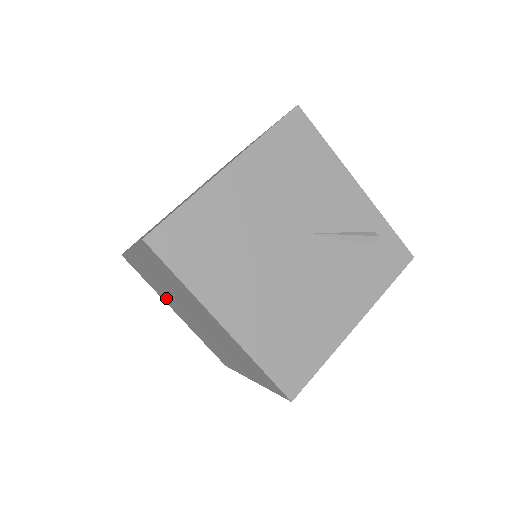
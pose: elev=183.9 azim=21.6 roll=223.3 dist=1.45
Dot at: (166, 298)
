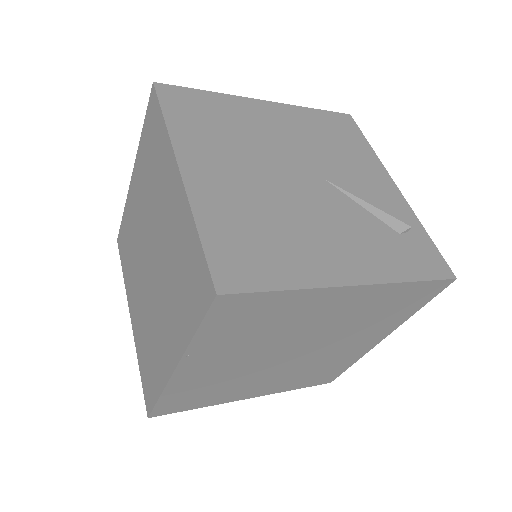
Dot at: (132, 276)
